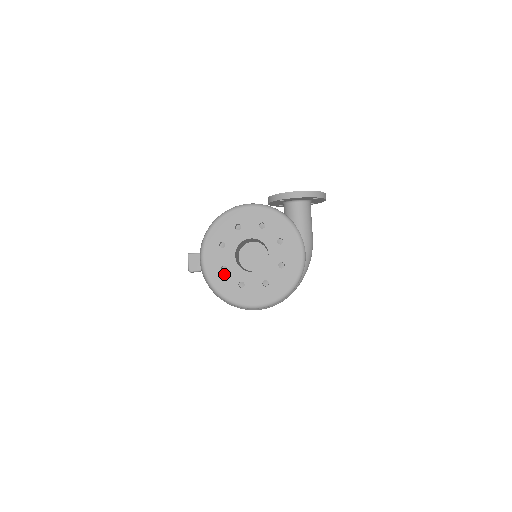
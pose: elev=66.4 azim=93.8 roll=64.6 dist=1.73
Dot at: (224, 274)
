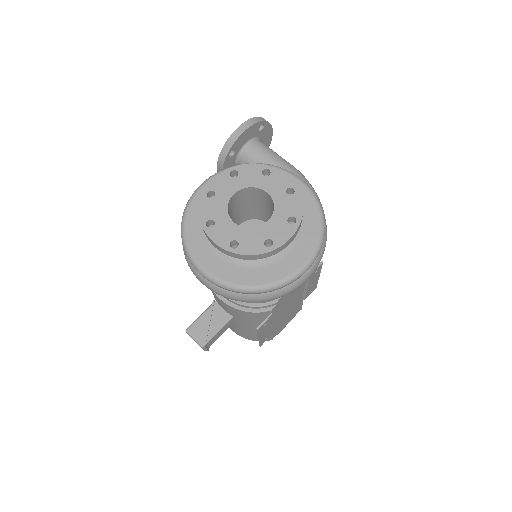
Dot at: (239, 249)
